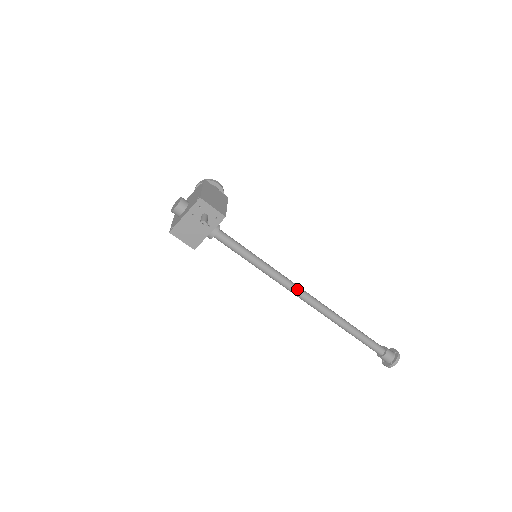
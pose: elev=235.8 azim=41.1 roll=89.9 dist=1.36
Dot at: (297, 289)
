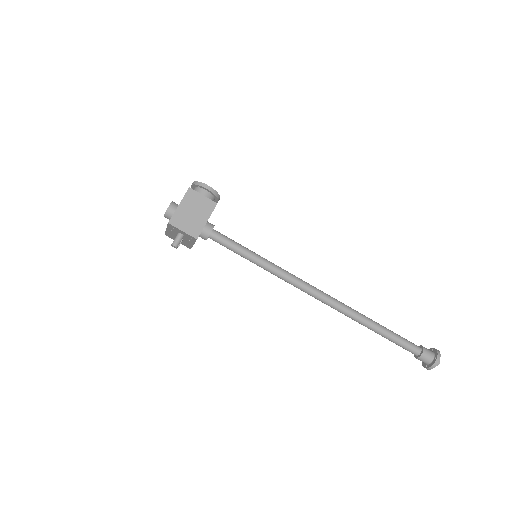
Dot at: (304, 289)
